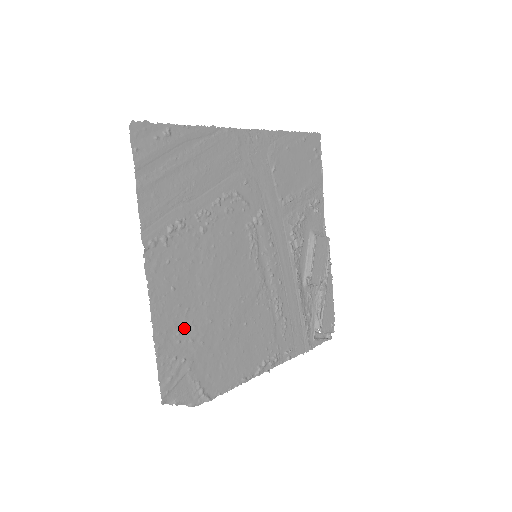
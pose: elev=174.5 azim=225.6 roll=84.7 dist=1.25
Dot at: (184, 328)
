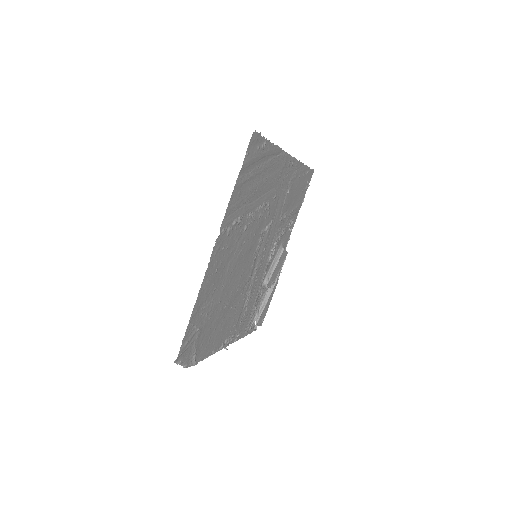
Dot at: (208, 303)
